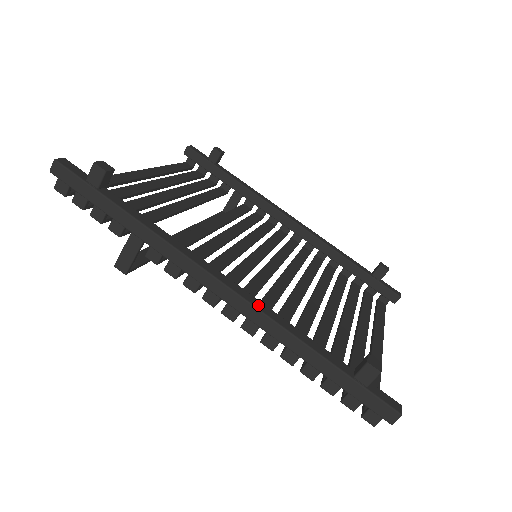
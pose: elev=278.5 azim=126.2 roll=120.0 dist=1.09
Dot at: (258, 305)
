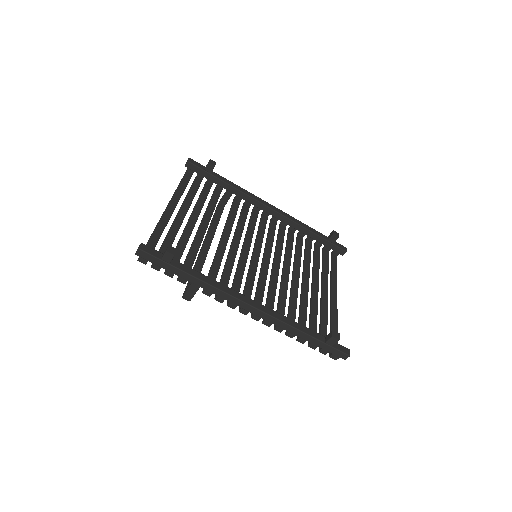
Dot at: (272, 314)
